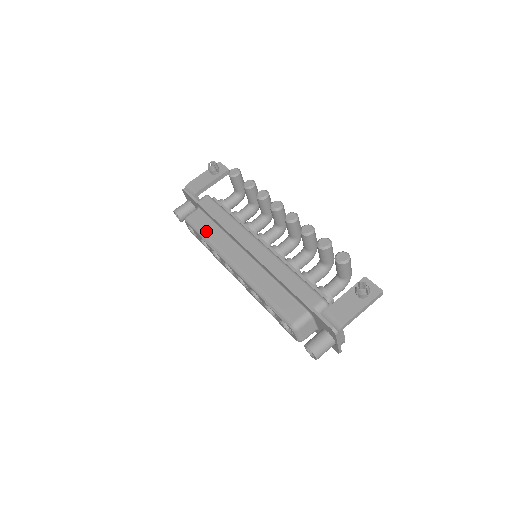
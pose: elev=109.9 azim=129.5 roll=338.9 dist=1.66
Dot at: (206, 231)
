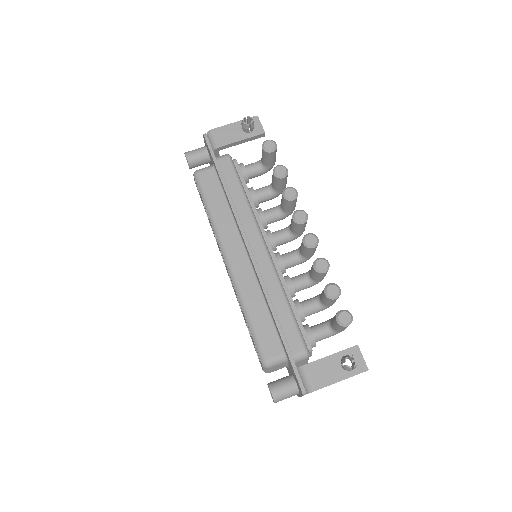
Dot at: (213, 203)
